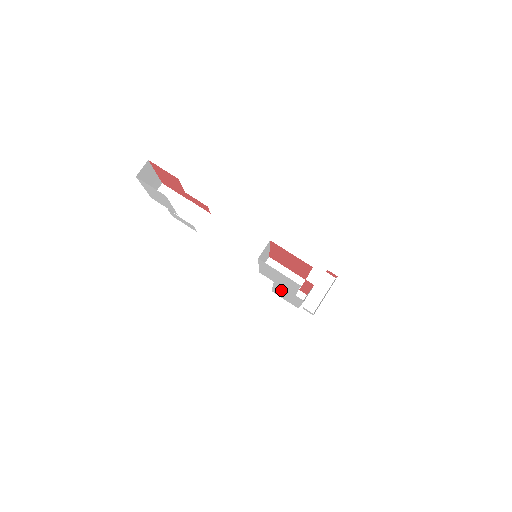
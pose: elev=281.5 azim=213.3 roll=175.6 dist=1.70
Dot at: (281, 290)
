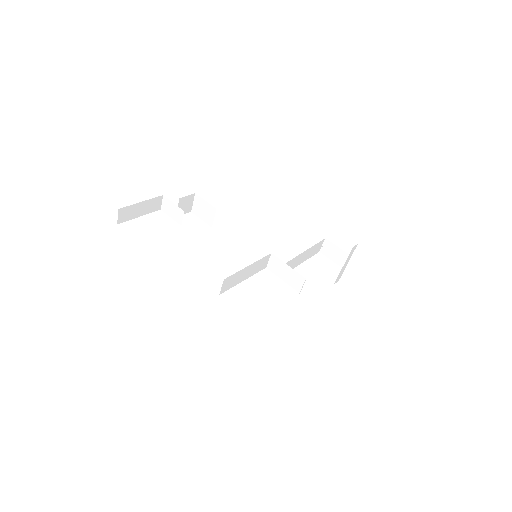
Dot at: occluded
